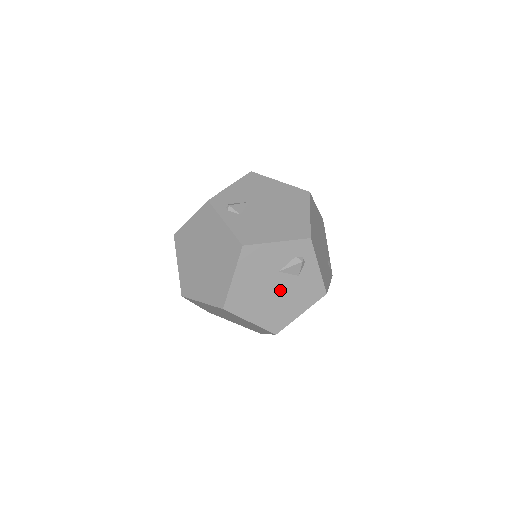
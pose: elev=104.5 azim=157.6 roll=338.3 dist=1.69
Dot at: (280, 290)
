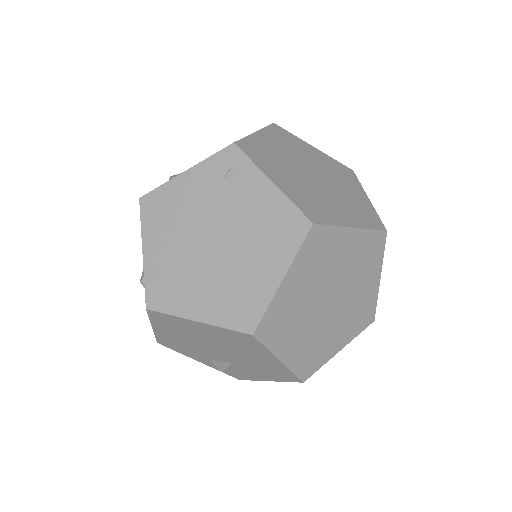
Dot at: occluded
